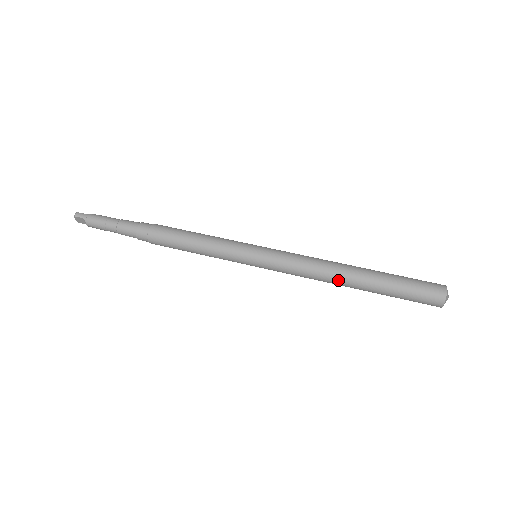
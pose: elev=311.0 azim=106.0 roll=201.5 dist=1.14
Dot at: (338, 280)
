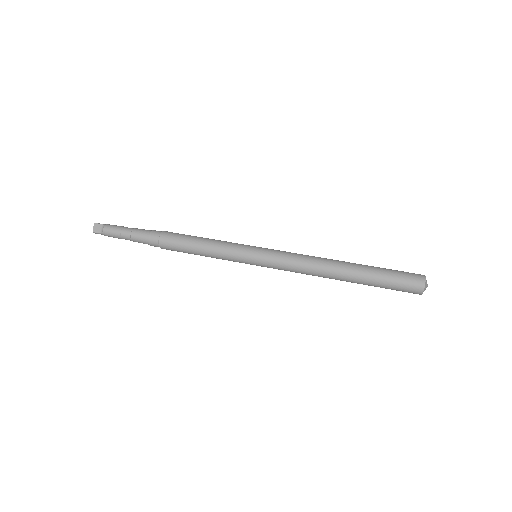
Dot at: (331, 264)
